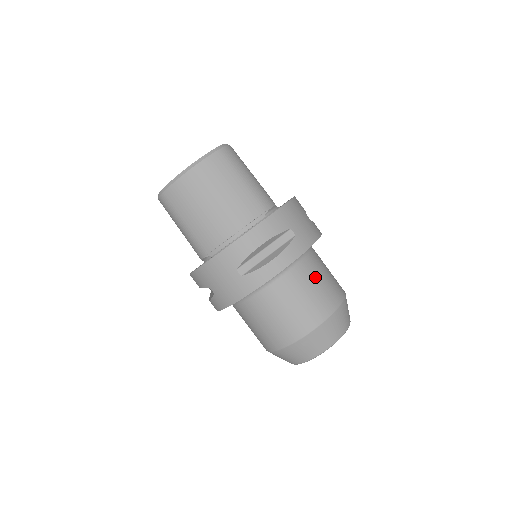
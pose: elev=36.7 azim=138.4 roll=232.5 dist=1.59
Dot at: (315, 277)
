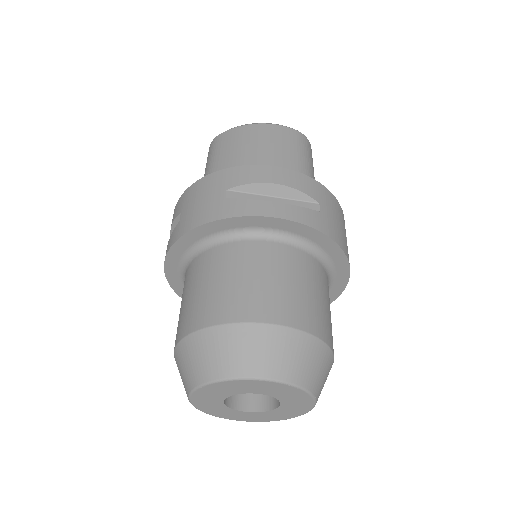
Dot at: (309, 280)
